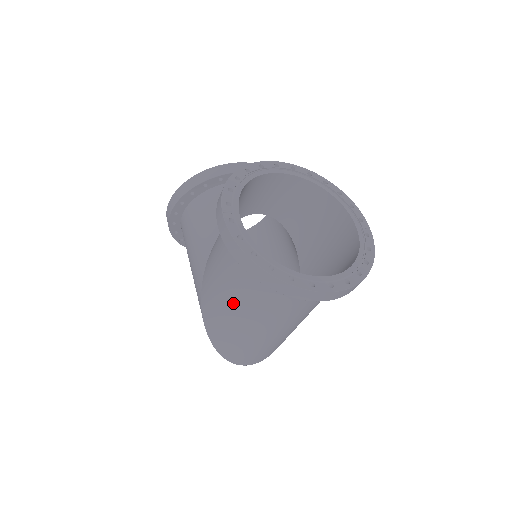
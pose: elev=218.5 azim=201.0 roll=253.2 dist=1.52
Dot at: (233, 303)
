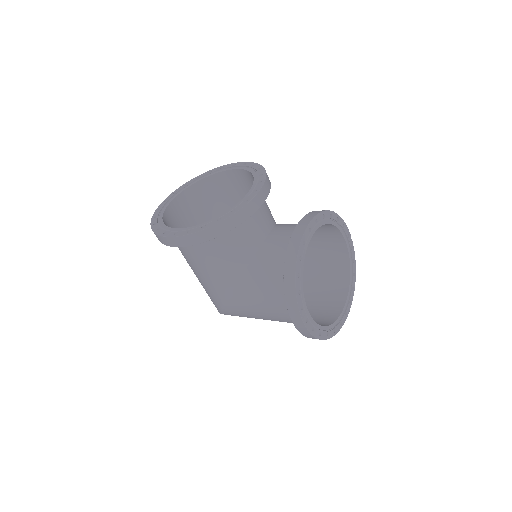
Dot at: occluded
